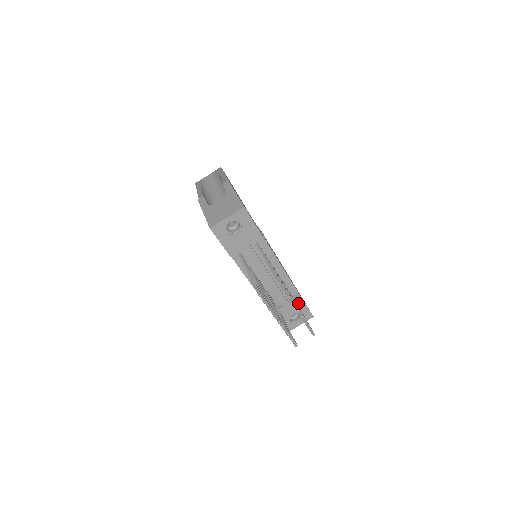
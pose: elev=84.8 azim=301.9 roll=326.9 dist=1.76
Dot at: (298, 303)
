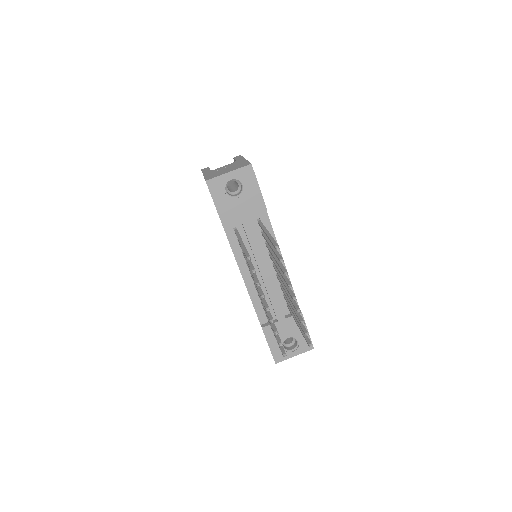
Dot at: occluded
